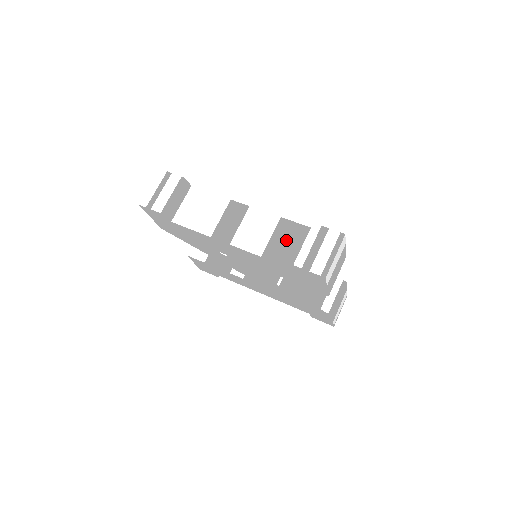
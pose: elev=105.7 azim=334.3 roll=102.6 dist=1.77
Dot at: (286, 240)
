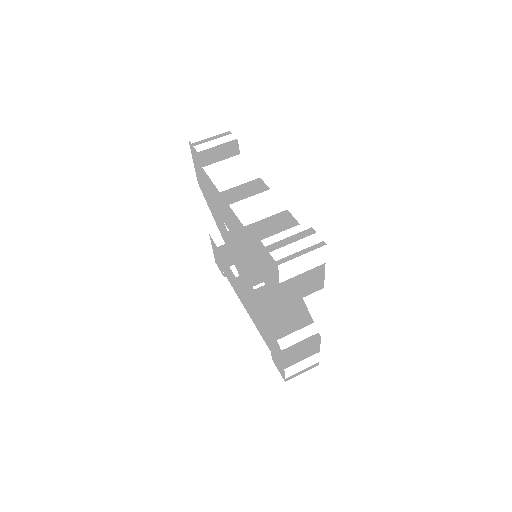
Dot at: (276, 227)
